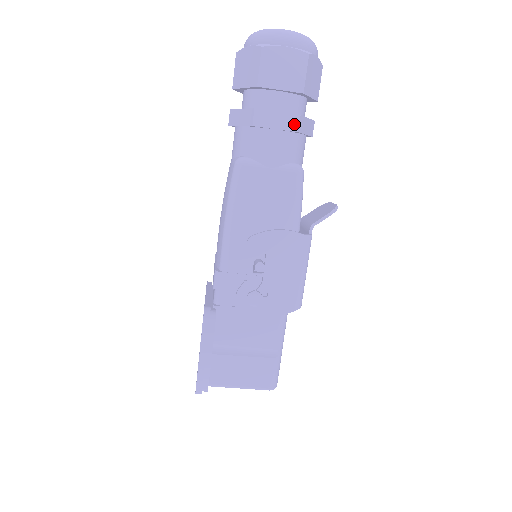
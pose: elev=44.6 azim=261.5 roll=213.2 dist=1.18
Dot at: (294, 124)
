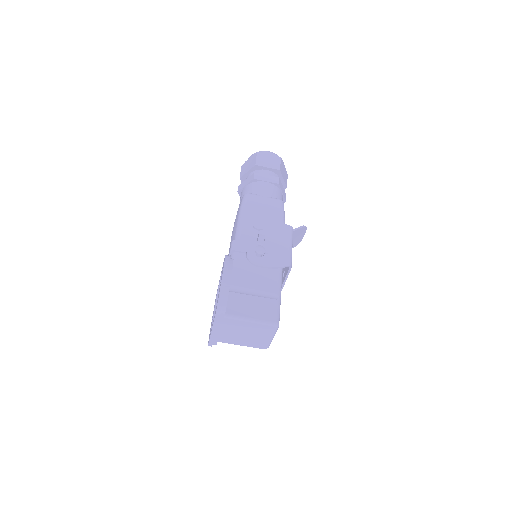
Dot at: (276, 181)
